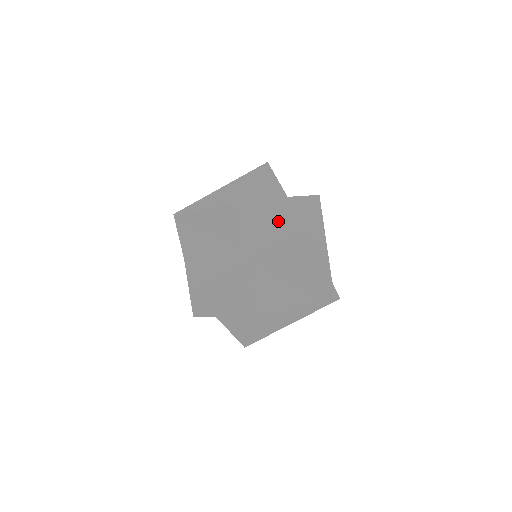
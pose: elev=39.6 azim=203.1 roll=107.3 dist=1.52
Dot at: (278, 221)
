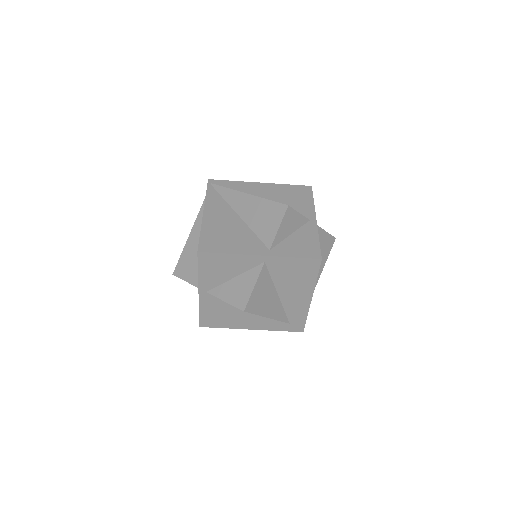
Dot at: (300, 238)
